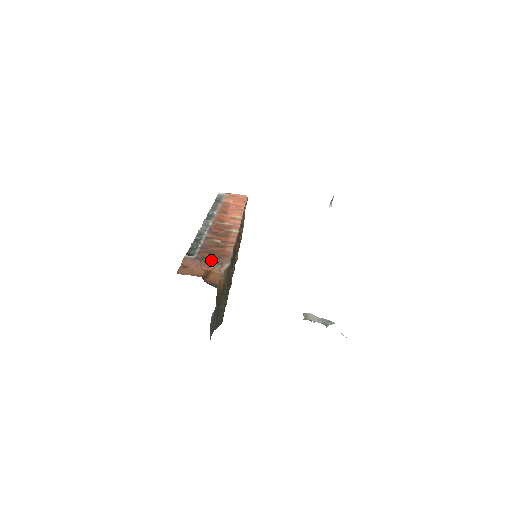
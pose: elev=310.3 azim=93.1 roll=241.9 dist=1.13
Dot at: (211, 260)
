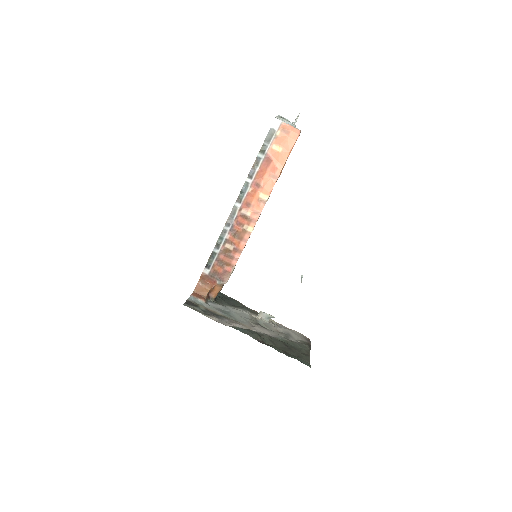
Dot at: (218, 276)
